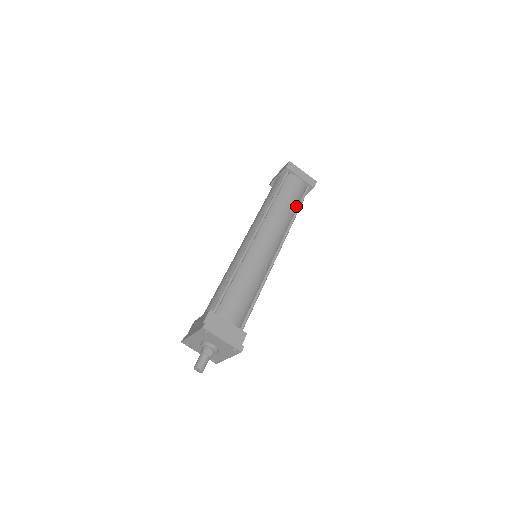
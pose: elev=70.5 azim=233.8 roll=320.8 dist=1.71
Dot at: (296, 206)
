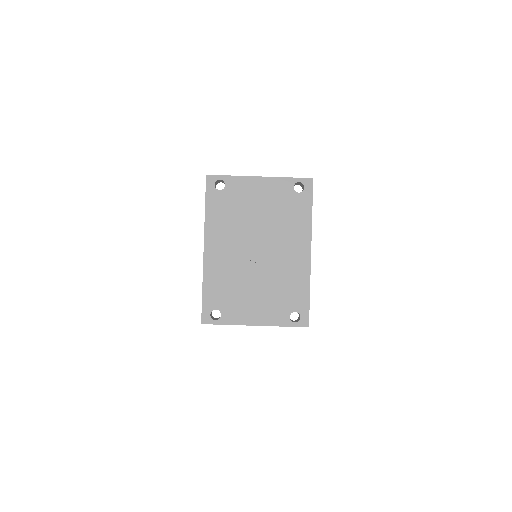
Dot at: occluded
